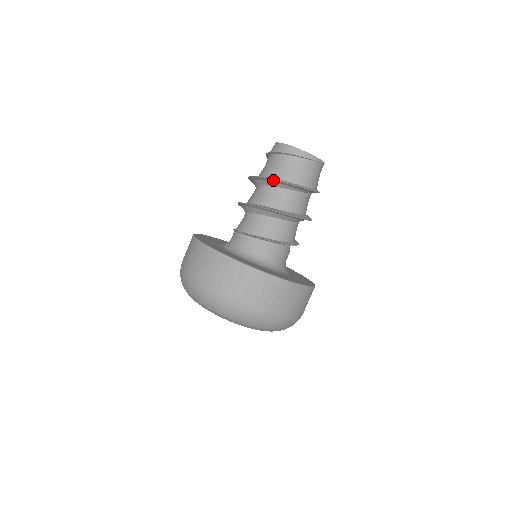
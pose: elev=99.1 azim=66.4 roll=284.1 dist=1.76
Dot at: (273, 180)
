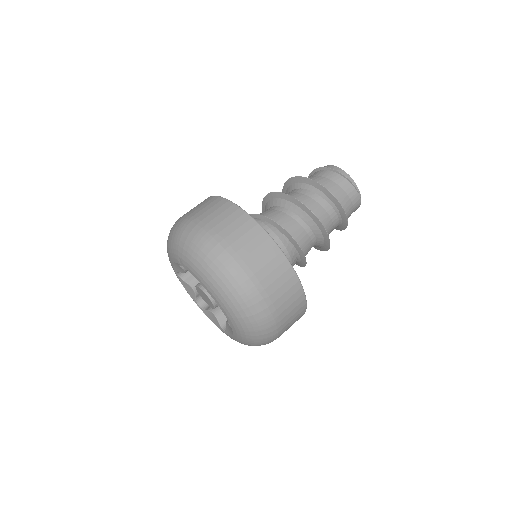
Dot at: (304, 178)
